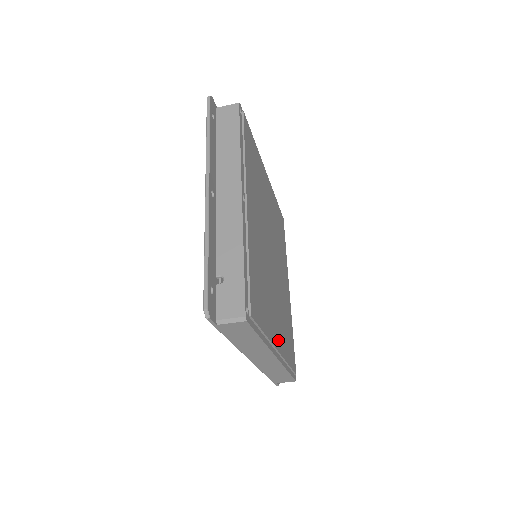
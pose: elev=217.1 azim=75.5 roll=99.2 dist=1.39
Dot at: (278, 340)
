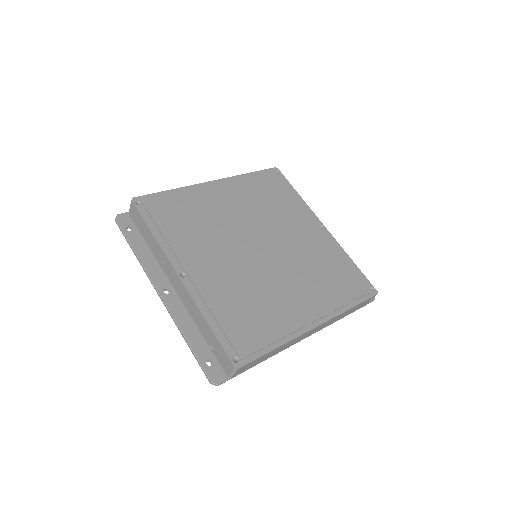
Dot at: (310, 311)
